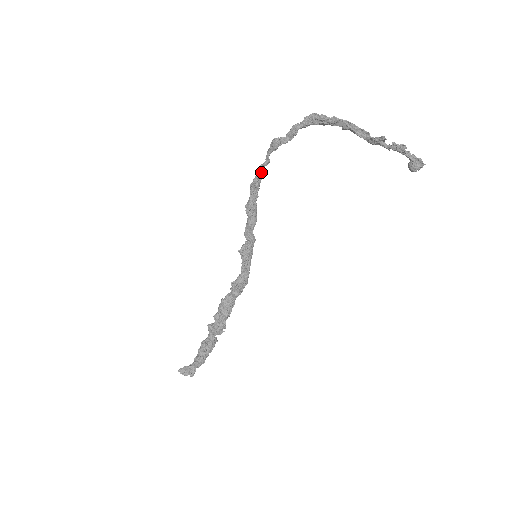
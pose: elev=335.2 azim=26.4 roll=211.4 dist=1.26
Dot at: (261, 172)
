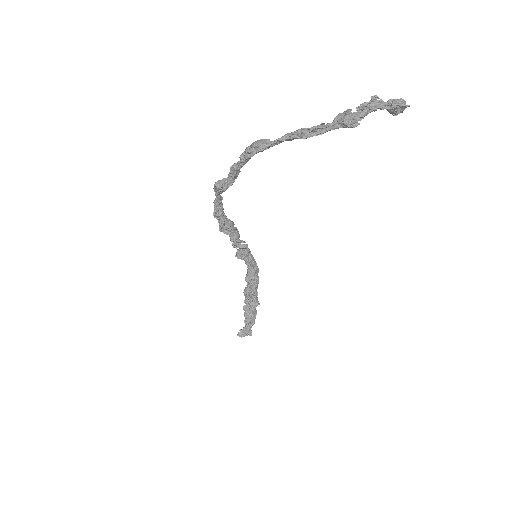
Dot at: (219, 209)
